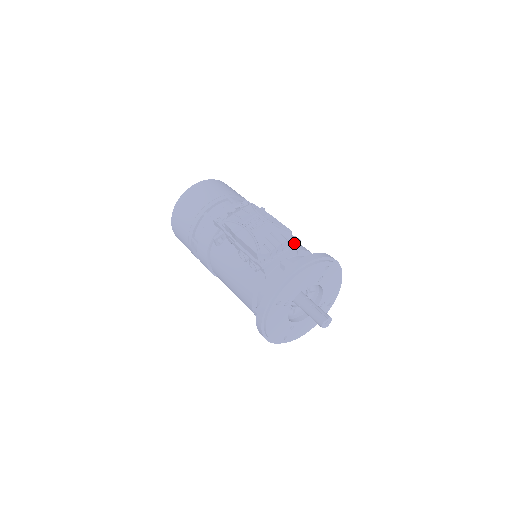
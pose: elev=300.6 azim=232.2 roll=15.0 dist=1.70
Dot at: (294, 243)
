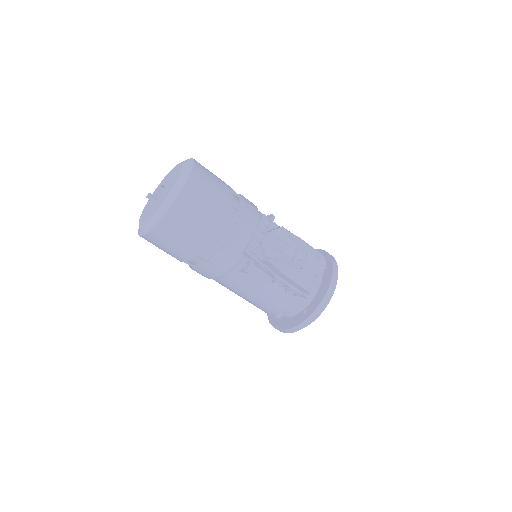
Dot at: occluded
